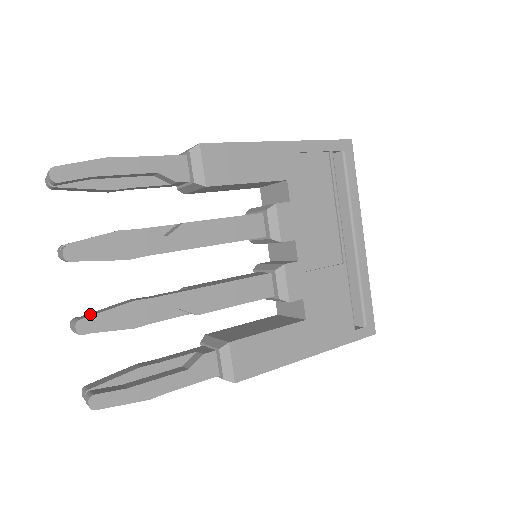
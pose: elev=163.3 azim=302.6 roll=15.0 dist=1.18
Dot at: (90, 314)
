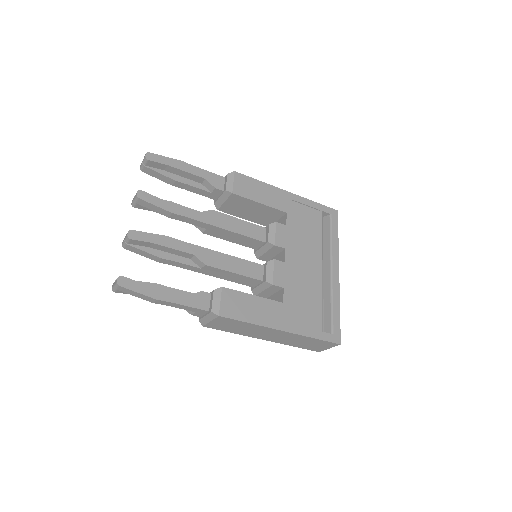
Dot at: occluded
